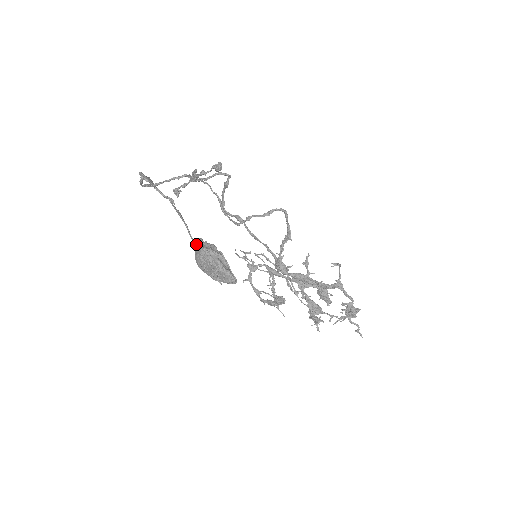
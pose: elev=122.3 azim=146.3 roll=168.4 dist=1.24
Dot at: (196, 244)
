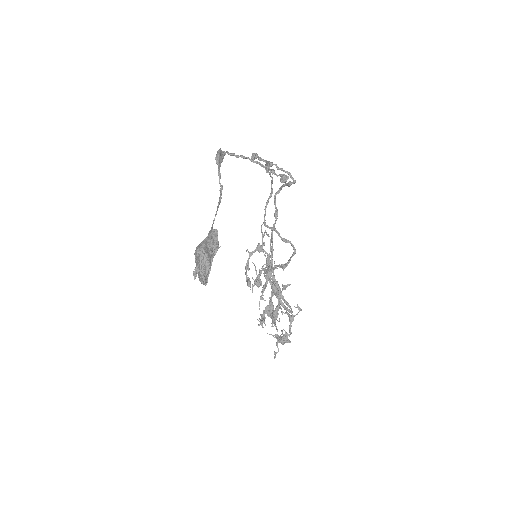
Dot at: (206, 238)
